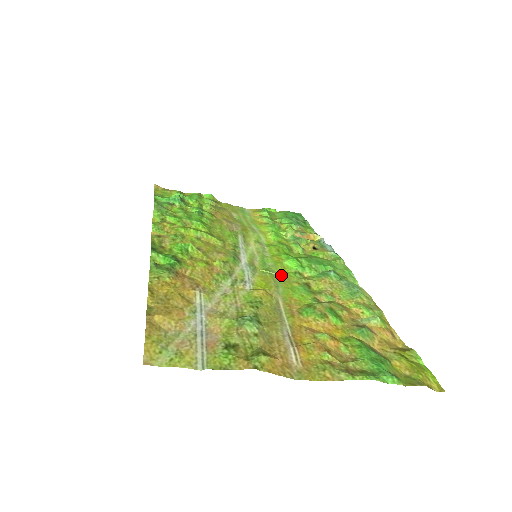
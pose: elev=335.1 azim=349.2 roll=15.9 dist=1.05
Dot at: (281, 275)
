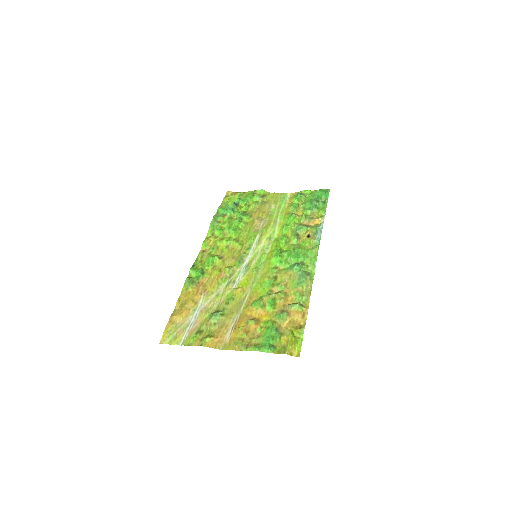
Dot at: (263, 271)
